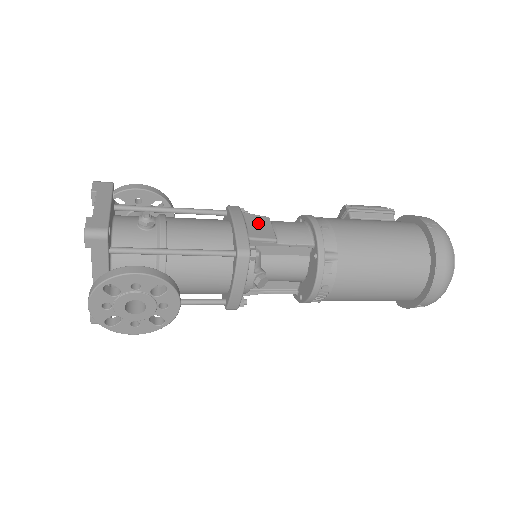
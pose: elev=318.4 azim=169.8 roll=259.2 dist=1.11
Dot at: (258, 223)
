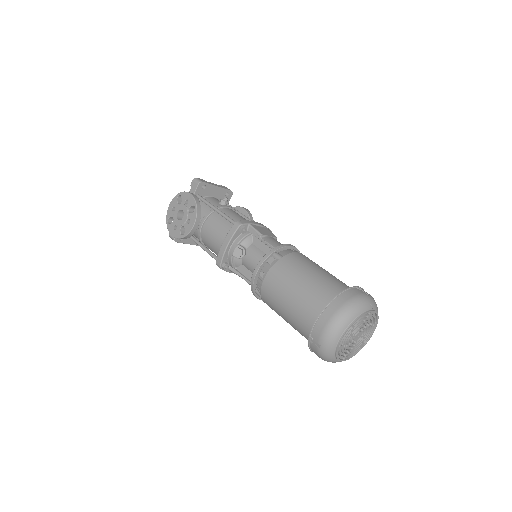
Dot at: (266, 231)
